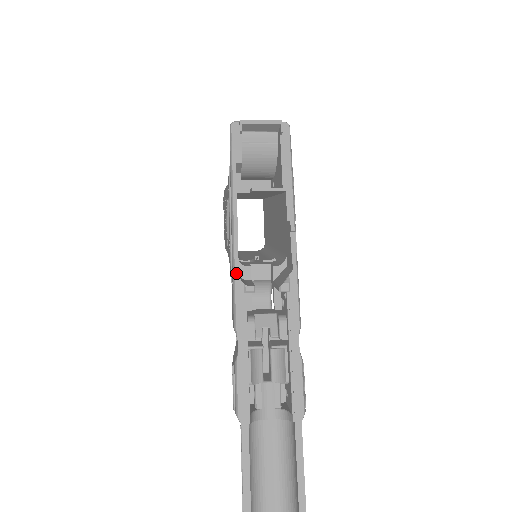
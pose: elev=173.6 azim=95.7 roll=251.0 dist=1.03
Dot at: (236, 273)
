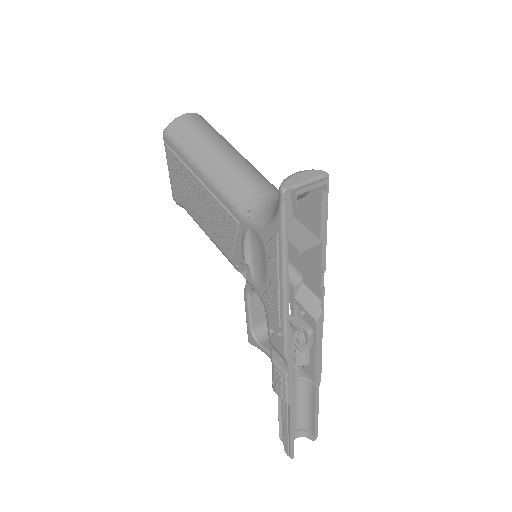
Dot at: (287, 323)
